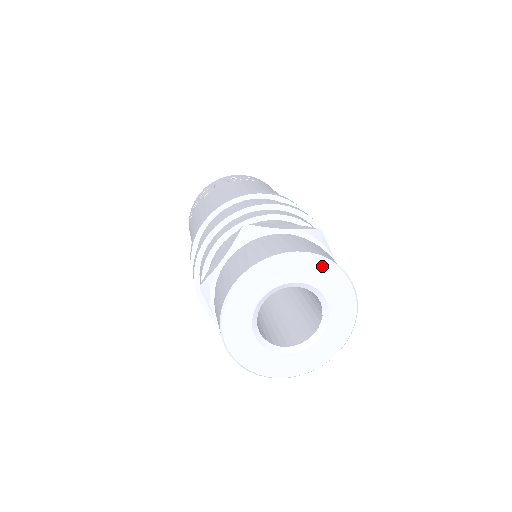
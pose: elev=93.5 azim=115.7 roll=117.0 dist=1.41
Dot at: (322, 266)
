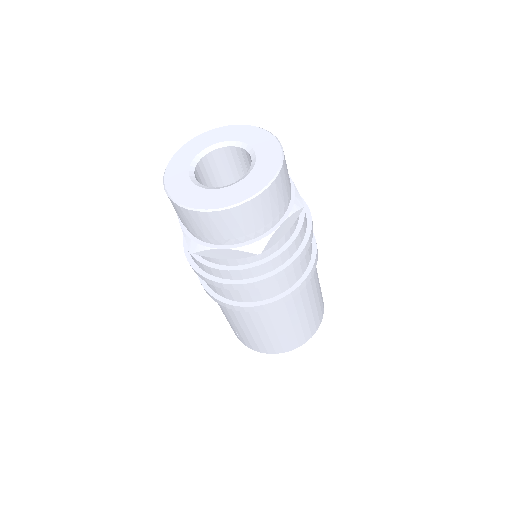
Dot at: (201, 138)
